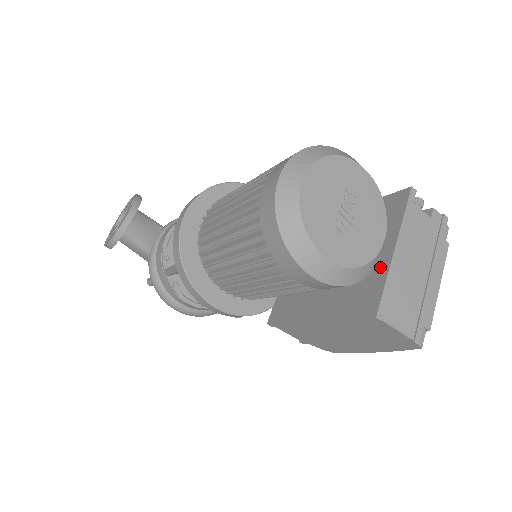
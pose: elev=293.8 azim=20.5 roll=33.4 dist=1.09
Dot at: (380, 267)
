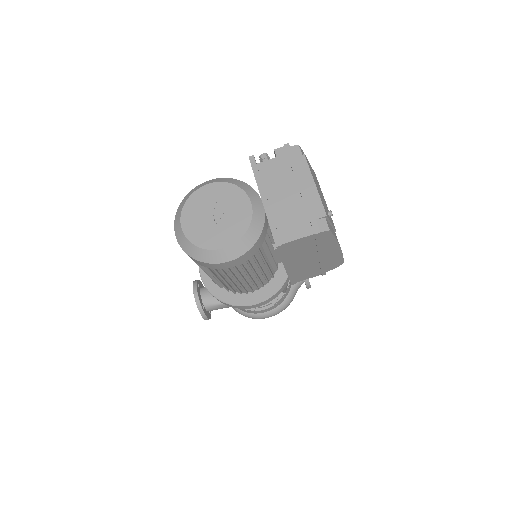
Dot at: occluded
